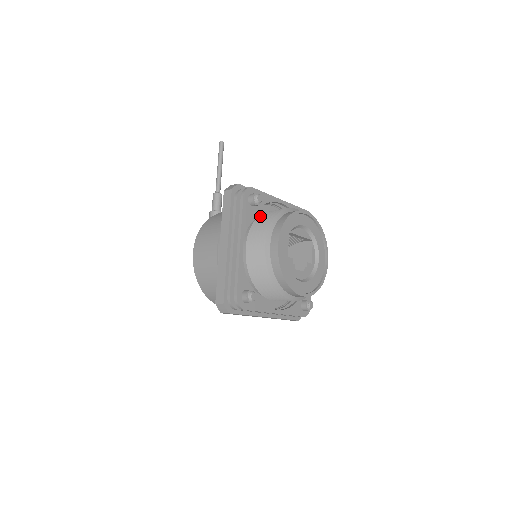
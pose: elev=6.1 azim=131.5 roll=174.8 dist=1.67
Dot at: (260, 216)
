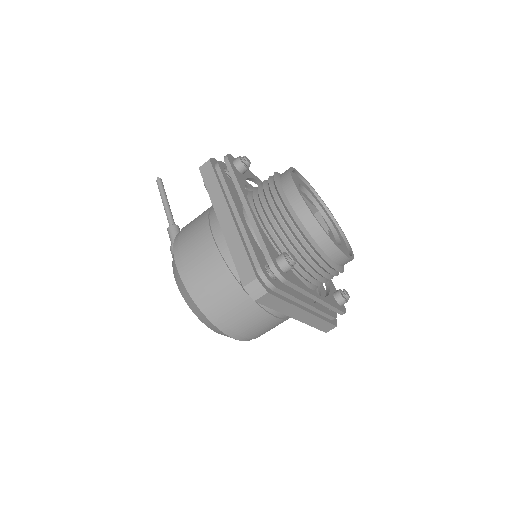
Dot at: (251, 191)
